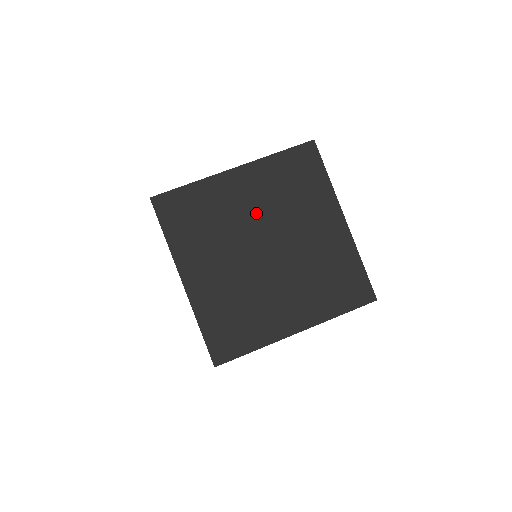
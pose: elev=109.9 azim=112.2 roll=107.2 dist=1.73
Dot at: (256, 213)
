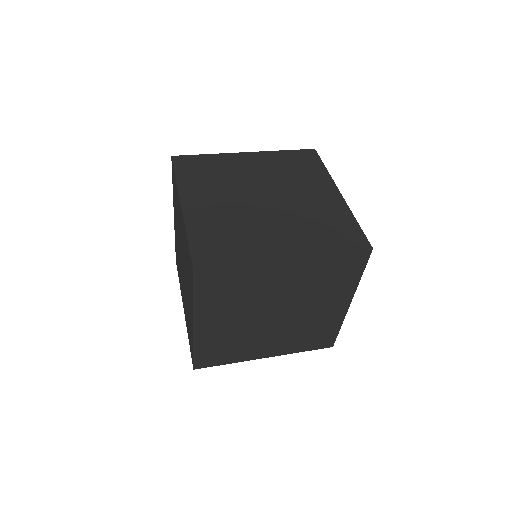
Dot at: (259, 177)
